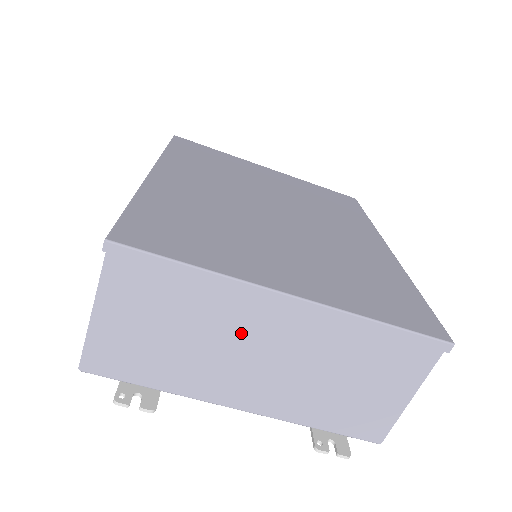
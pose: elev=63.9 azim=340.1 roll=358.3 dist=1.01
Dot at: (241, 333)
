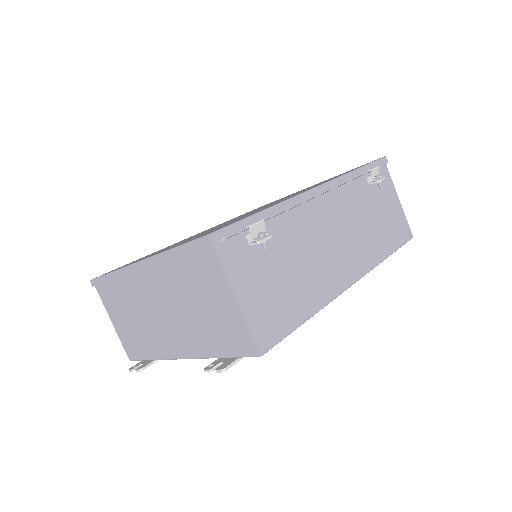
Dot at: (145, 301)
